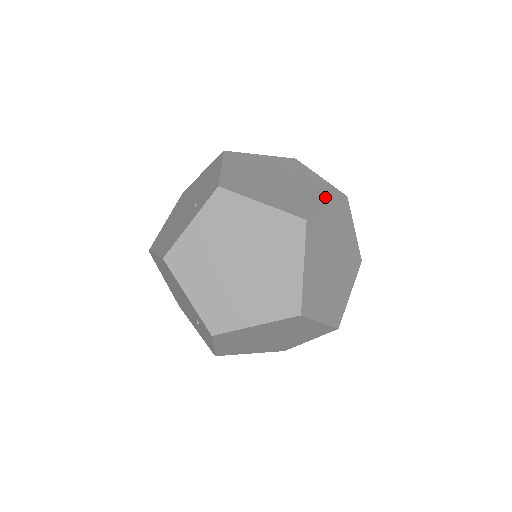
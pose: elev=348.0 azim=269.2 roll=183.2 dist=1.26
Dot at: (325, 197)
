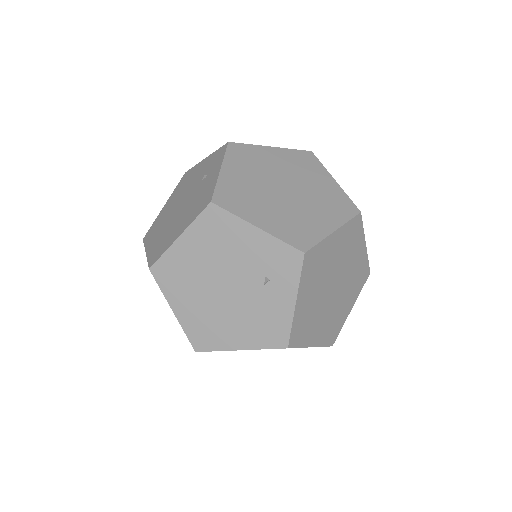
Dot at: occluded
